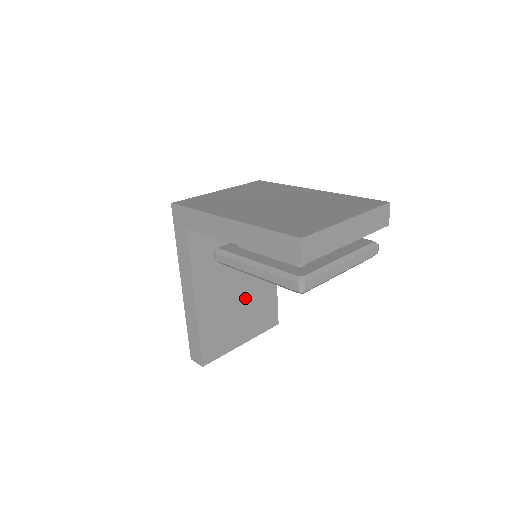
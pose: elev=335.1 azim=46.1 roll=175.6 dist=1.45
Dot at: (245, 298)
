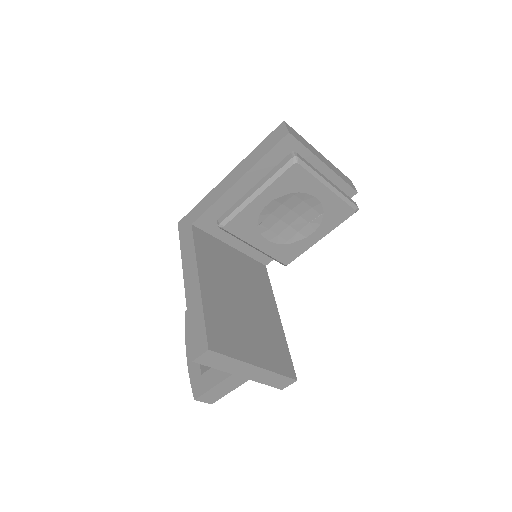
Dot at: (251, 319)
